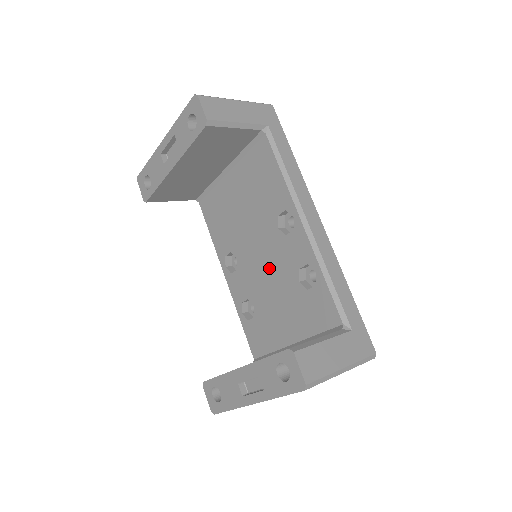
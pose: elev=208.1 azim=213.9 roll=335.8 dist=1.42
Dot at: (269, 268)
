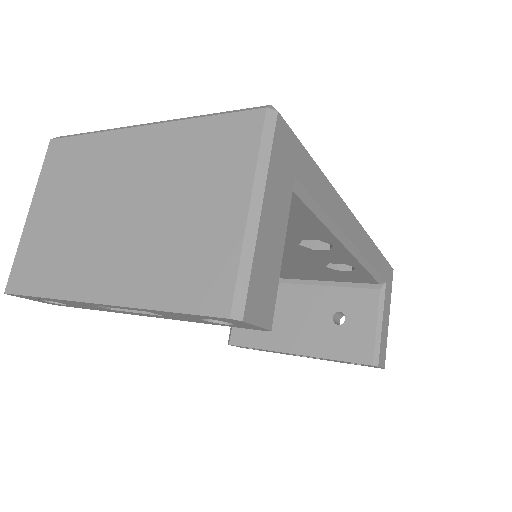
Dot at: occluded
